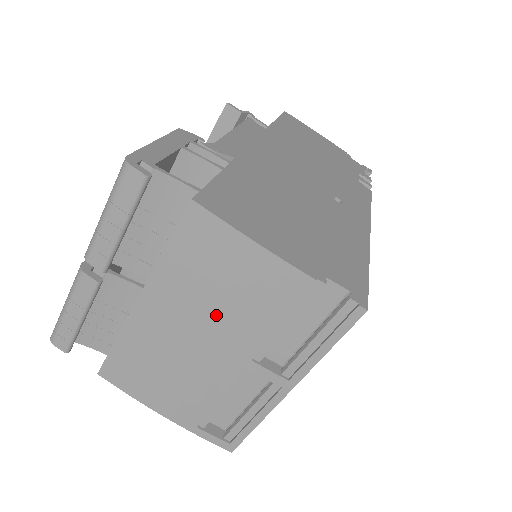
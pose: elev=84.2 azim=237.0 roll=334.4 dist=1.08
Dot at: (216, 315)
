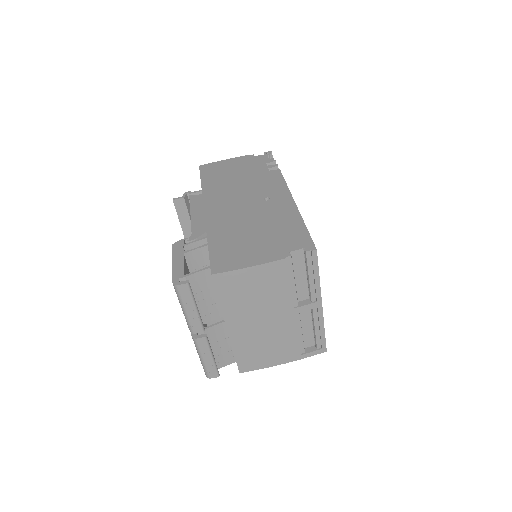
Dot at: (263, 305)
